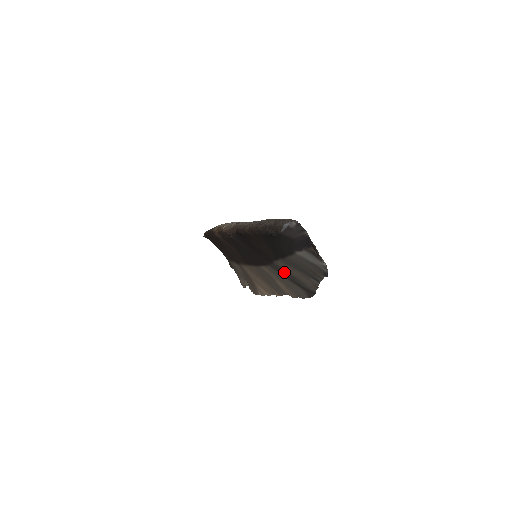
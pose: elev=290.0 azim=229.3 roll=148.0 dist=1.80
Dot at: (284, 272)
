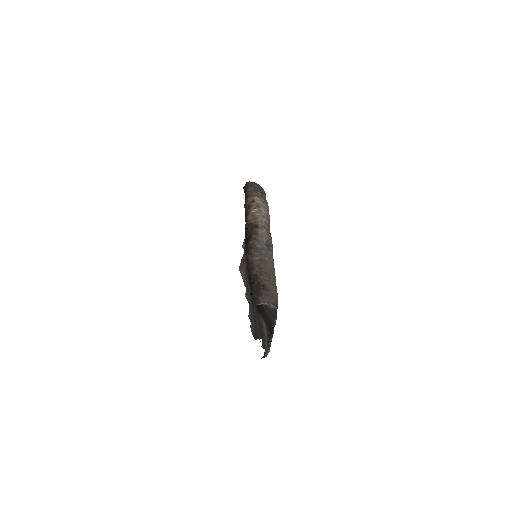
Dot at: occluded
